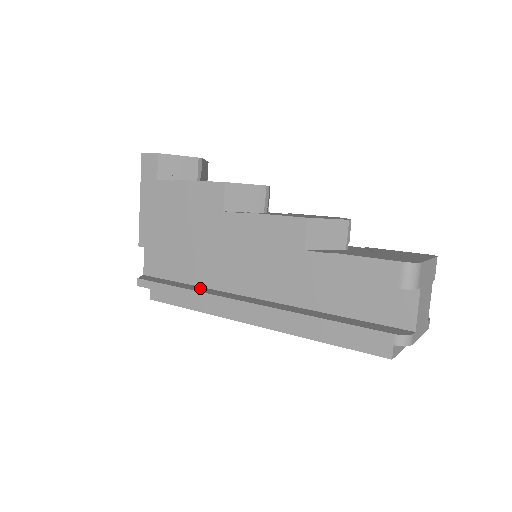
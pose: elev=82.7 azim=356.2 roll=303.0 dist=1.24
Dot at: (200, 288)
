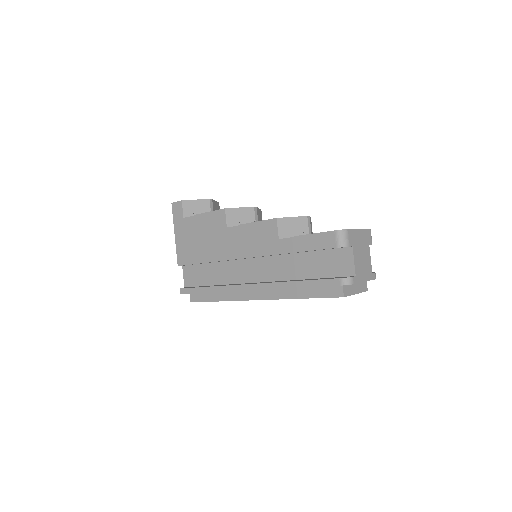
Dot at: occluded
